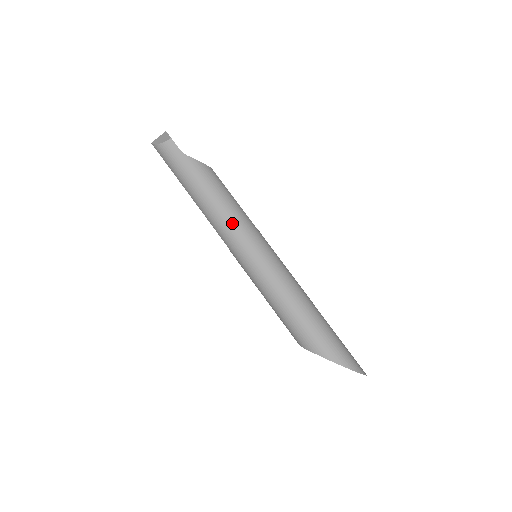
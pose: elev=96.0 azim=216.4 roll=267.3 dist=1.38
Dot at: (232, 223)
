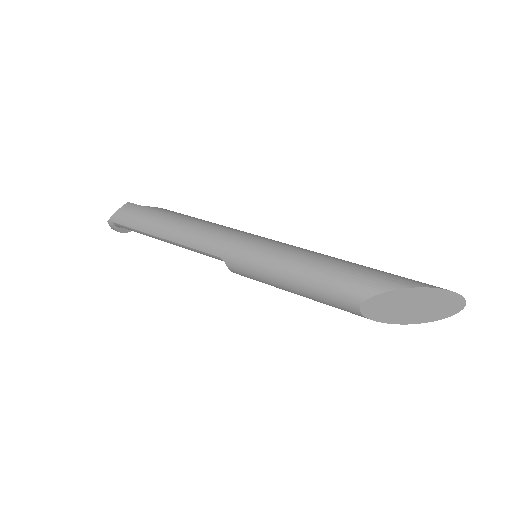
Dot at: (216, 229)
